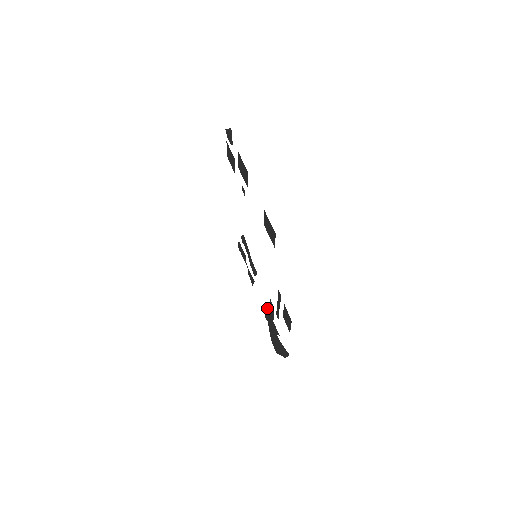
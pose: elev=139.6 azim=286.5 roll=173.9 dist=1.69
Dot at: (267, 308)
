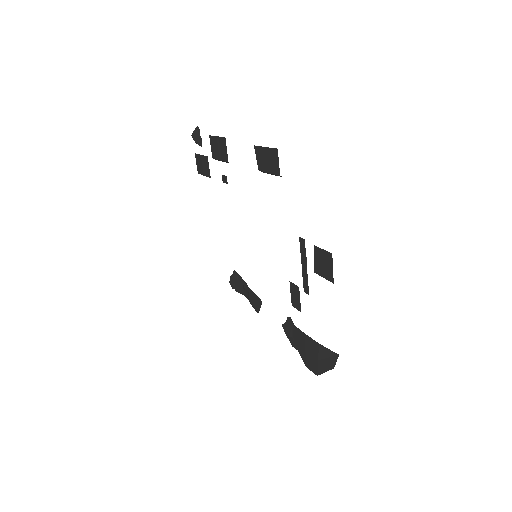
Dot at: occluded
